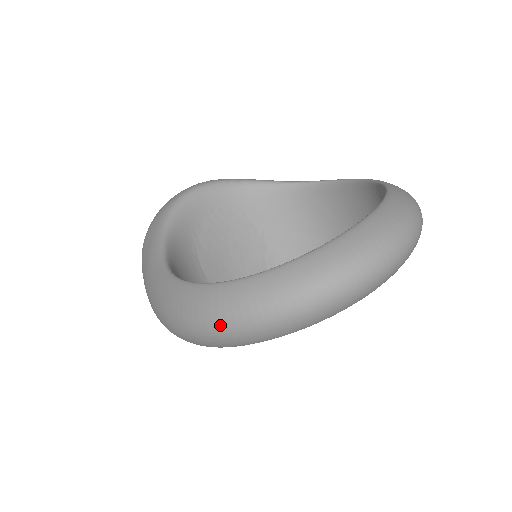
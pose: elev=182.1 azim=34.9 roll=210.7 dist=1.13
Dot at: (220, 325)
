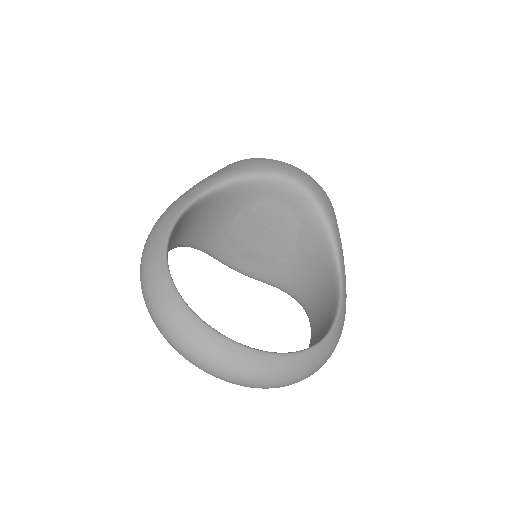
Dot at: (142, 263)
